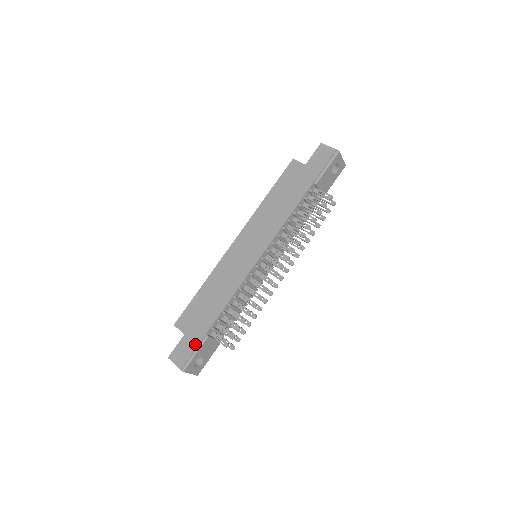
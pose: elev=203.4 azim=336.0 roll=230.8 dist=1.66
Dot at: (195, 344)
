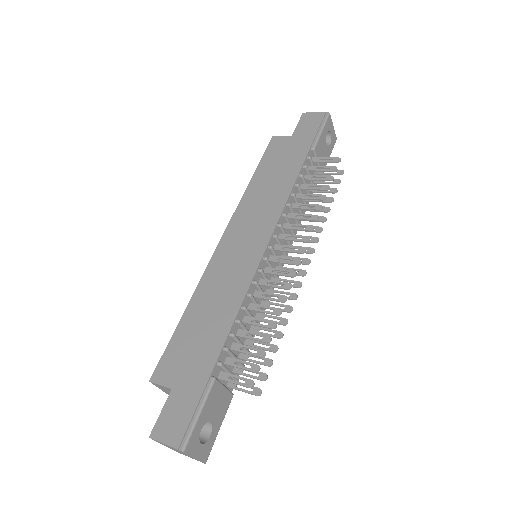
Dot at: (195, 397)
